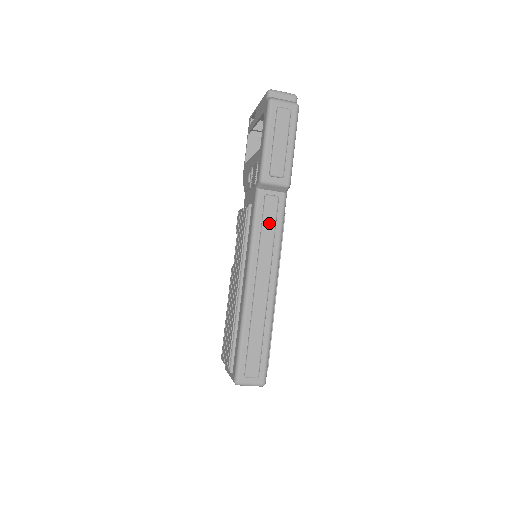
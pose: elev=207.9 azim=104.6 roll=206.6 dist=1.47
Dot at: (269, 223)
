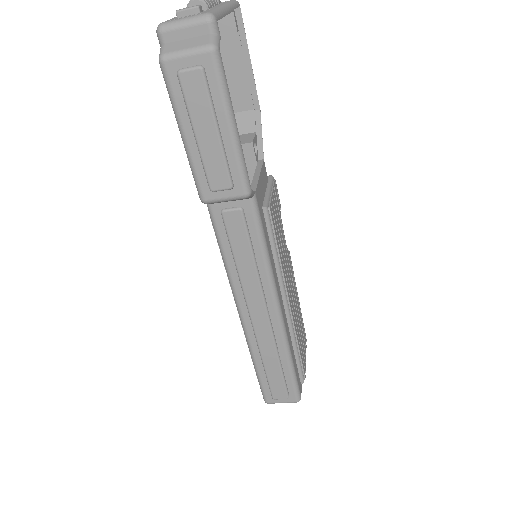
Dot at: (240, 247)
